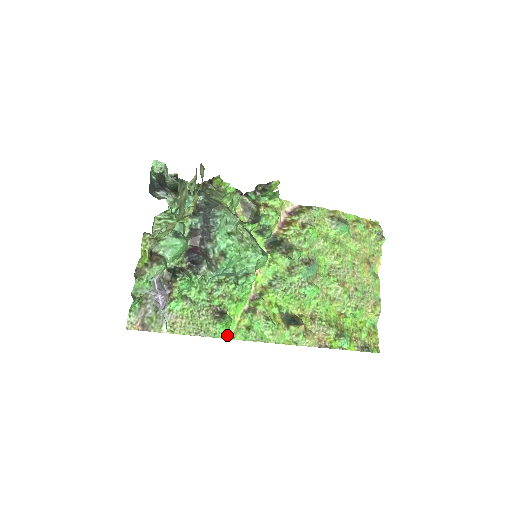
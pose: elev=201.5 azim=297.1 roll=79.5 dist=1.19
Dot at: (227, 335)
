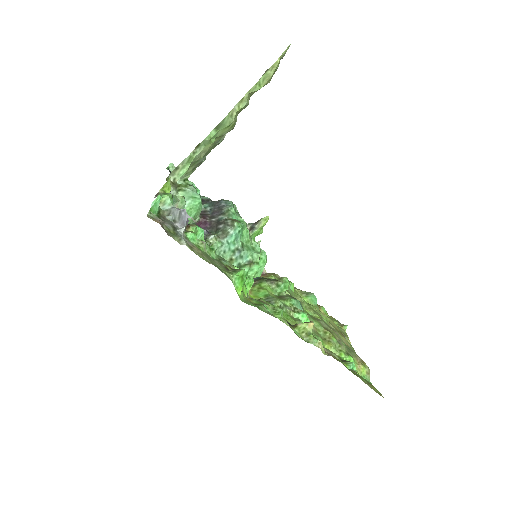
Dot at: (239, 297)
